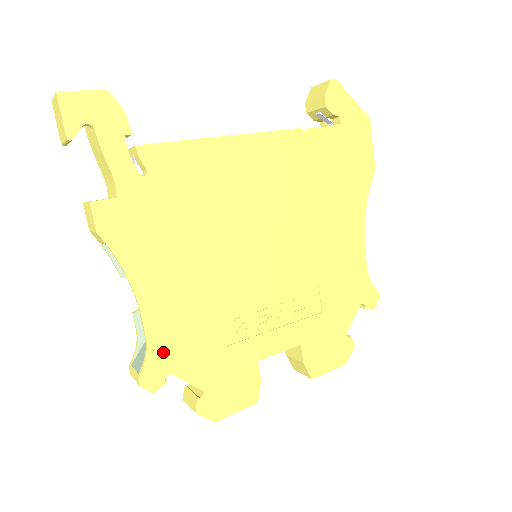
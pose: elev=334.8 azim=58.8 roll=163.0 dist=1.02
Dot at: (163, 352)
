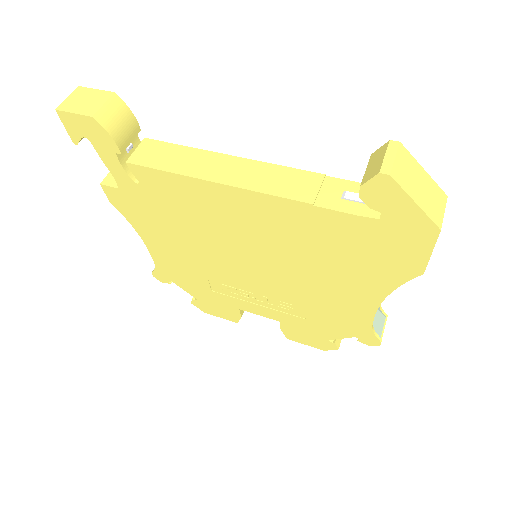
Dot at: (166, 271)
